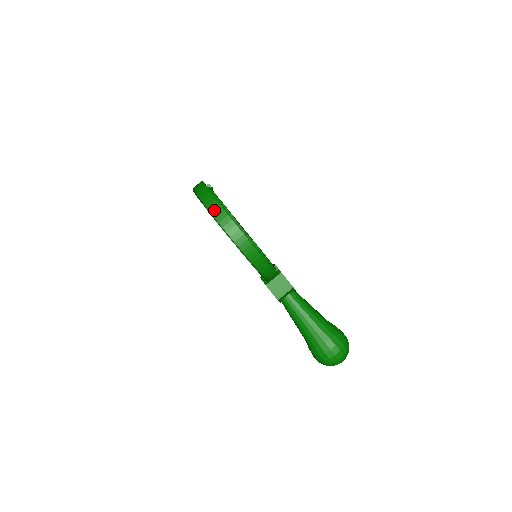
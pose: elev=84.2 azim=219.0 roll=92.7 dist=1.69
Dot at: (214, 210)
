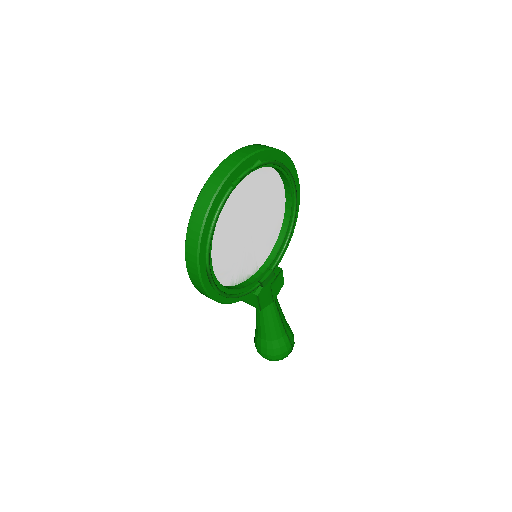
Dot at: (189, 243)
